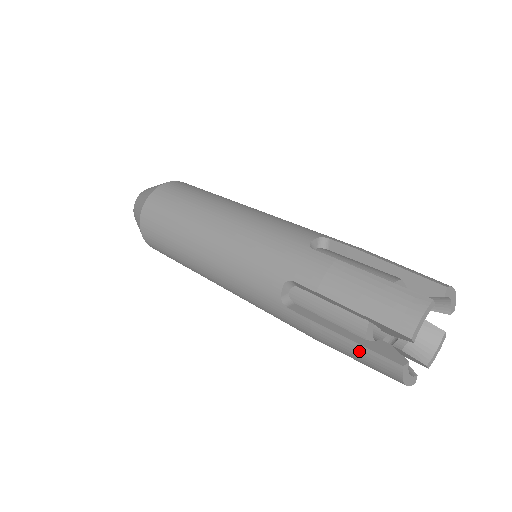
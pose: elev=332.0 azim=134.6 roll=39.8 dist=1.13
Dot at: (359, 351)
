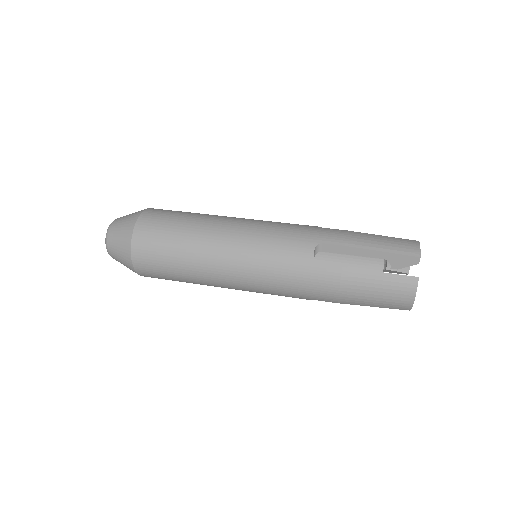
Dot at: (384, 279)
